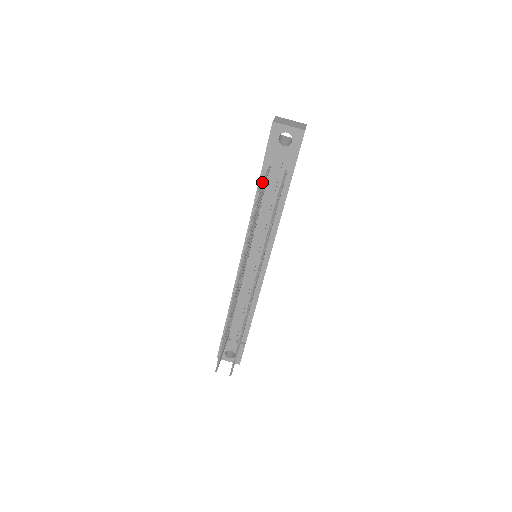
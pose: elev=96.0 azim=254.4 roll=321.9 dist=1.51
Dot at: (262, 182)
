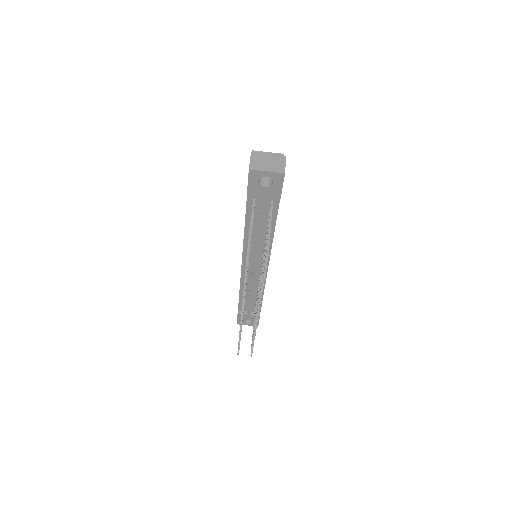
Dot at: (249, 237)
